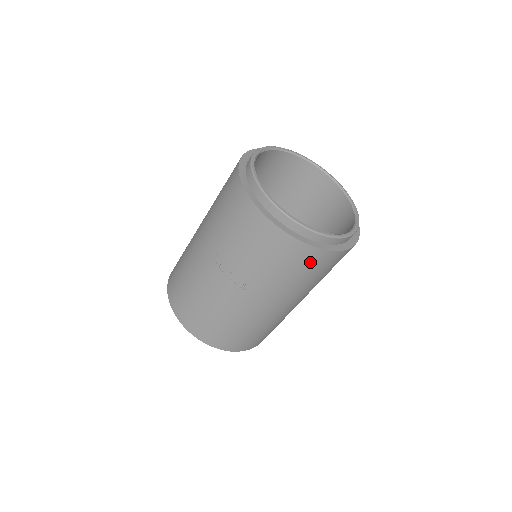
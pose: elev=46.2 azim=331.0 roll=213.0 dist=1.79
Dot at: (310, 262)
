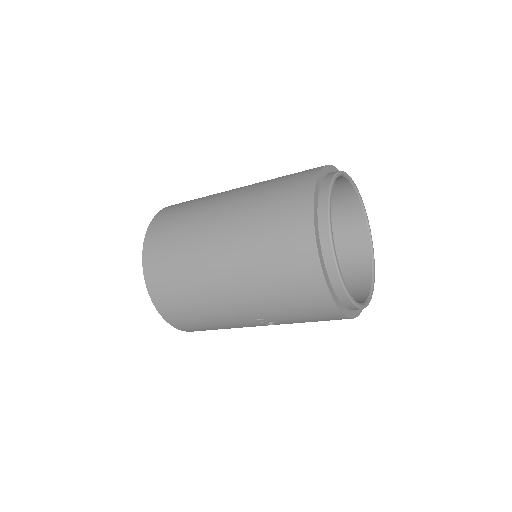
Dot at: occluded
